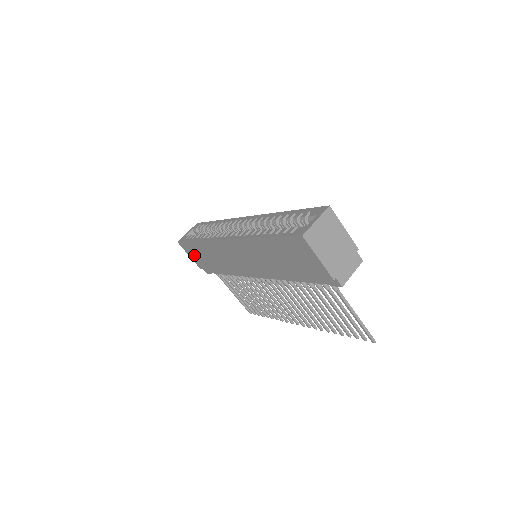
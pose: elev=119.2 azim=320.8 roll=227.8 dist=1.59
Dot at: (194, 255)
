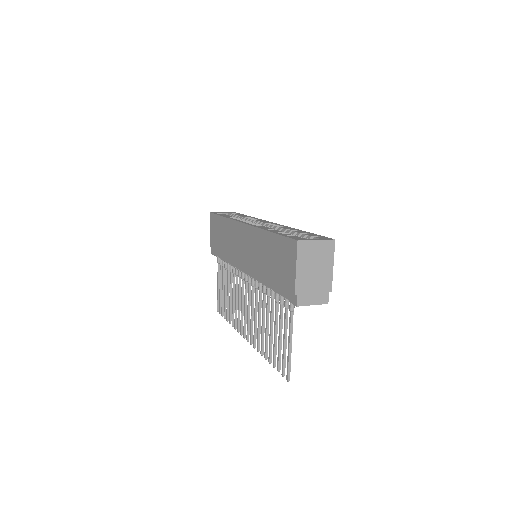
Dot at: (214, 230)
